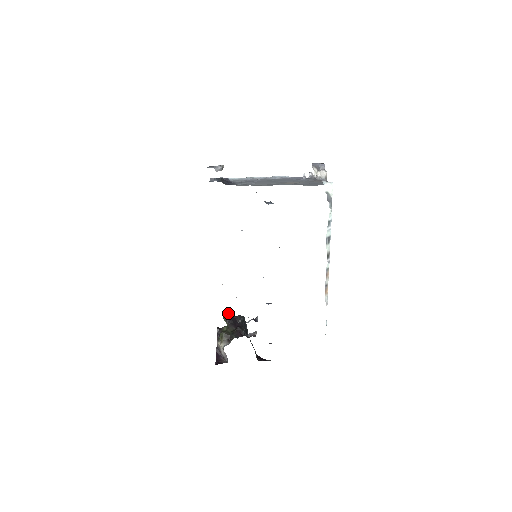
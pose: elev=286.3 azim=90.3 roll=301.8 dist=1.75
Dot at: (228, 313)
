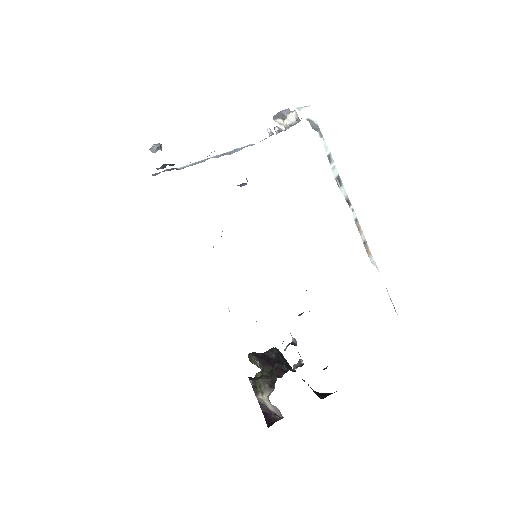
Dot at: (254, 353)
